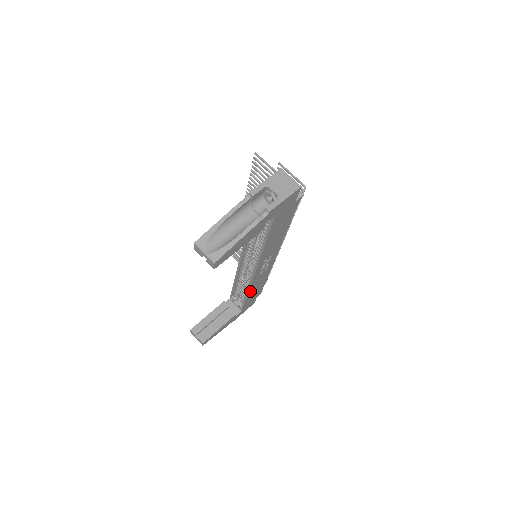
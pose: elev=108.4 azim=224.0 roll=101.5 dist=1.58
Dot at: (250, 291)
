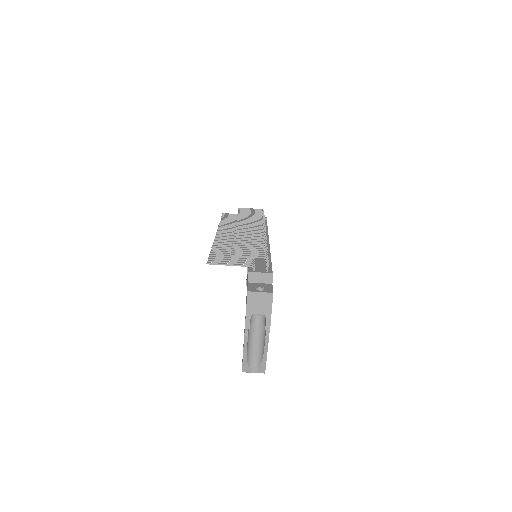
Dot at: occluded
